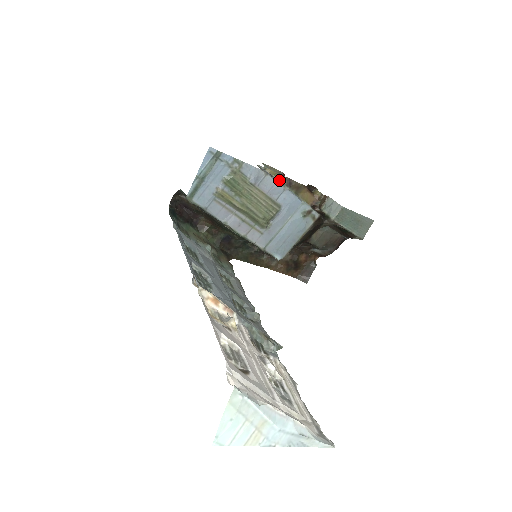
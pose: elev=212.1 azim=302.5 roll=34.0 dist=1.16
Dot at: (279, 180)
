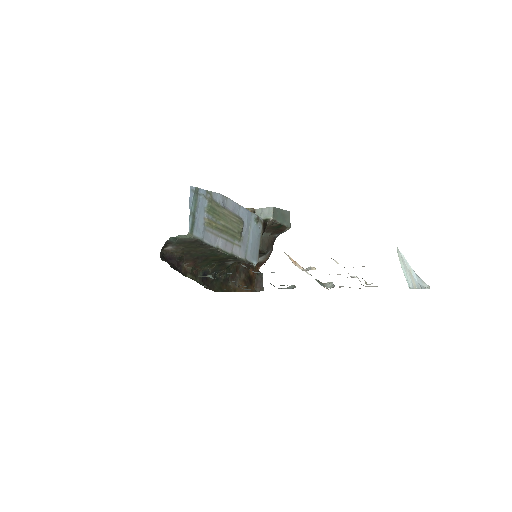
Dot at: occluded
